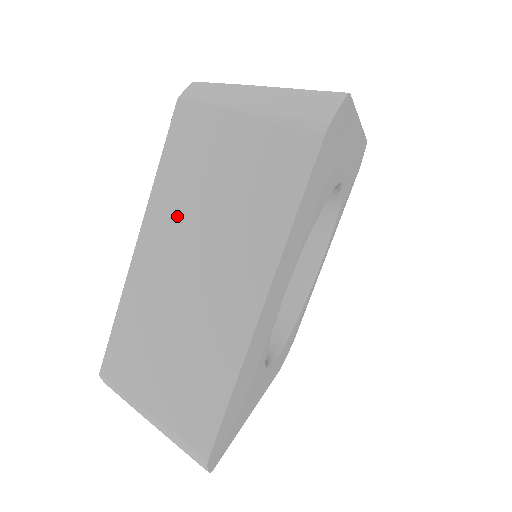
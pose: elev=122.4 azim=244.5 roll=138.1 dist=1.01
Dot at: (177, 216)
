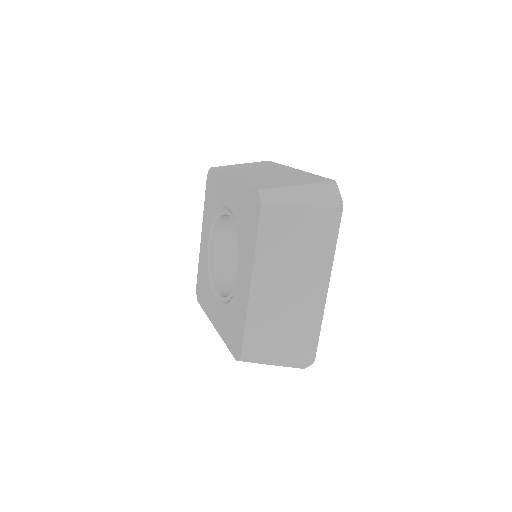
Dot at: (241, 172)
